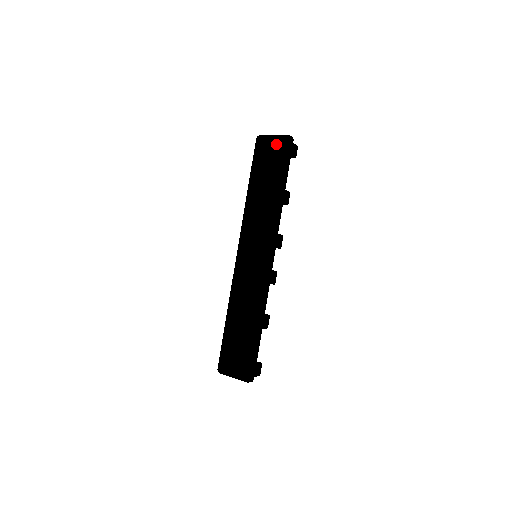
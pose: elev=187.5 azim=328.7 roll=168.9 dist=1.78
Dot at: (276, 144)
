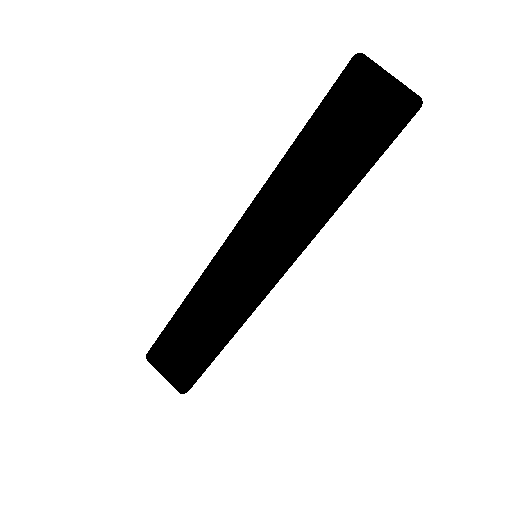
Dot at: (385, 101)
